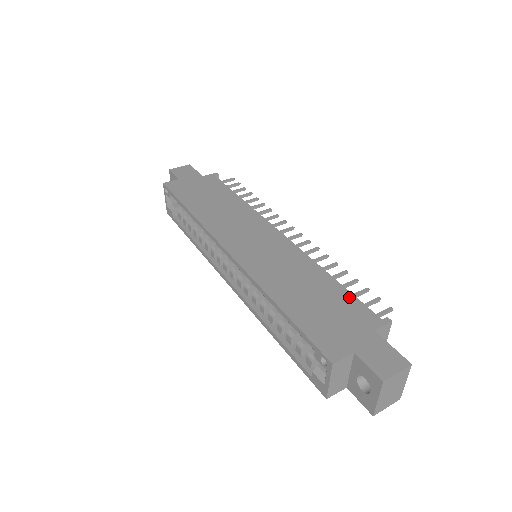
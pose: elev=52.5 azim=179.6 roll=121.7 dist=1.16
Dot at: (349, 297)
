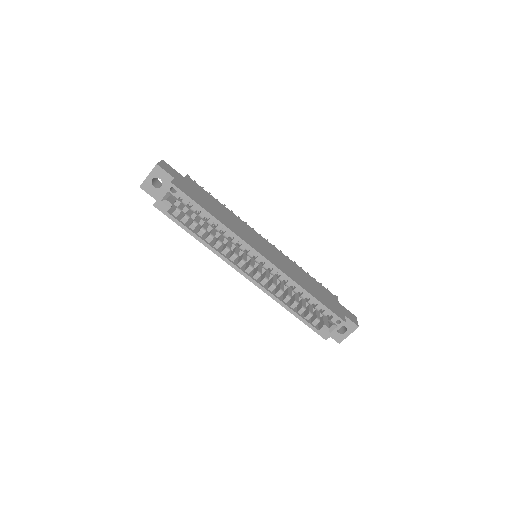
Dot at: (320, 285)
